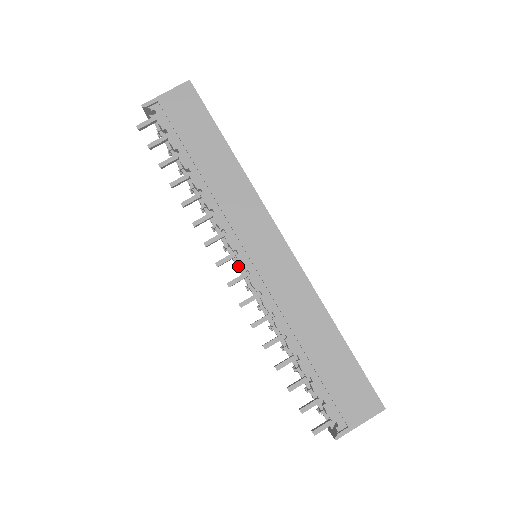
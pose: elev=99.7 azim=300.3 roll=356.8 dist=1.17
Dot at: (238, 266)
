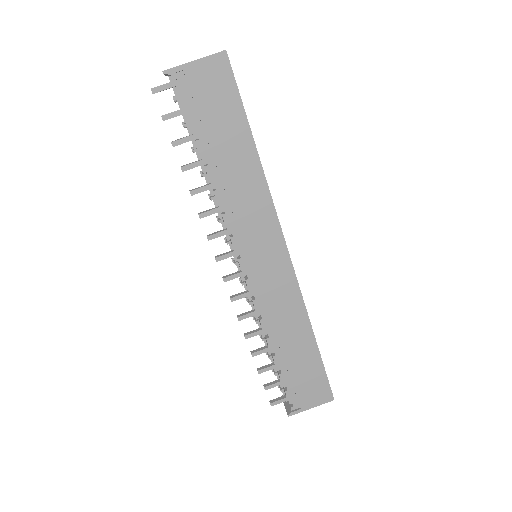
Dot at: (237, 264)
